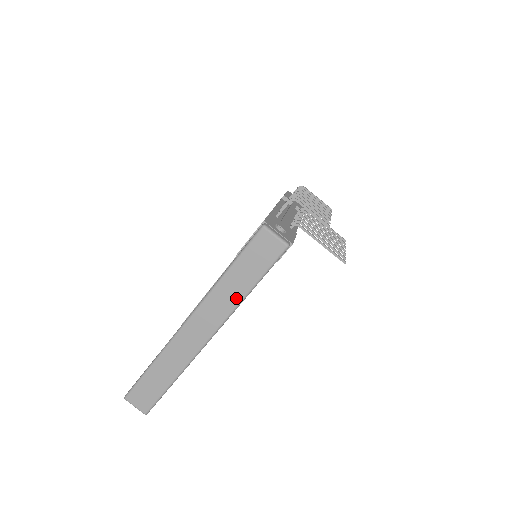
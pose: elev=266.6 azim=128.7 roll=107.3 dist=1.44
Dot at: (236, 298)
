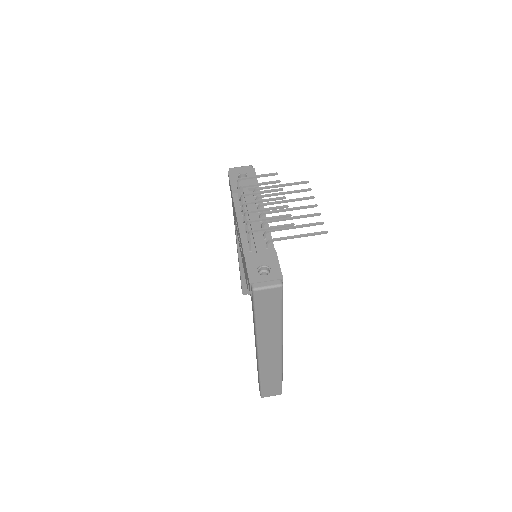
Dot at: (277, 327)
